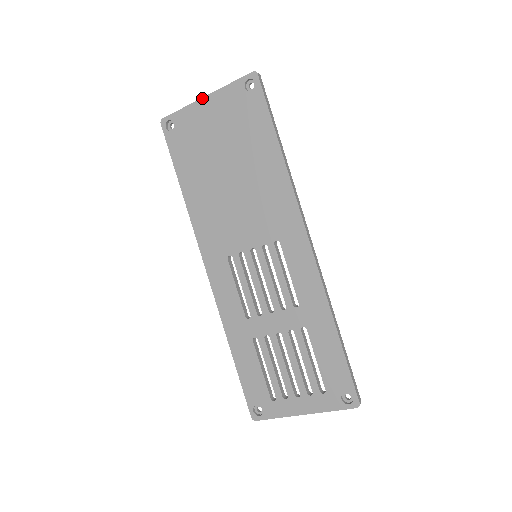
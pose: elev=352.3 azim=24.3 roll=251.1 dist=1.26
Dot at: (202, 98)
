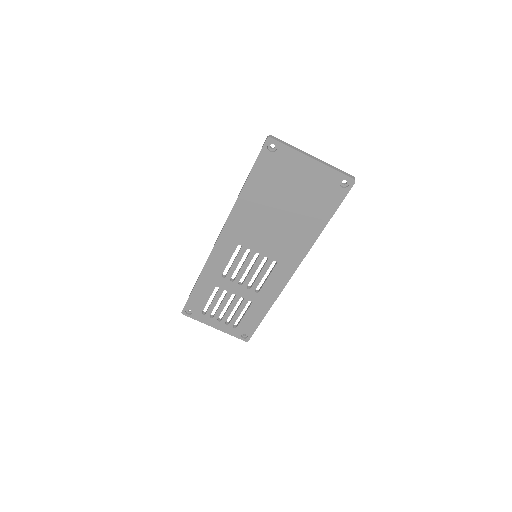
Dot at: (310, 157)
